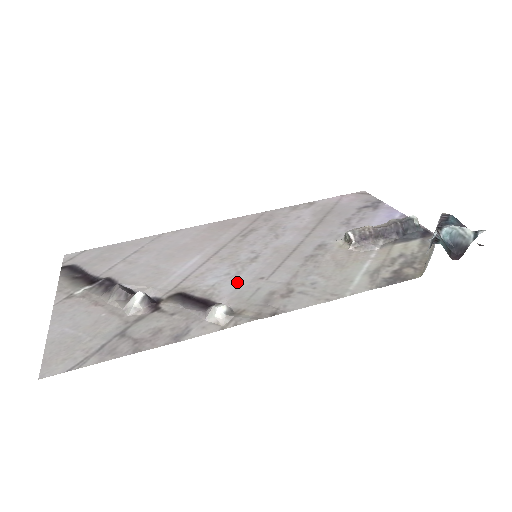
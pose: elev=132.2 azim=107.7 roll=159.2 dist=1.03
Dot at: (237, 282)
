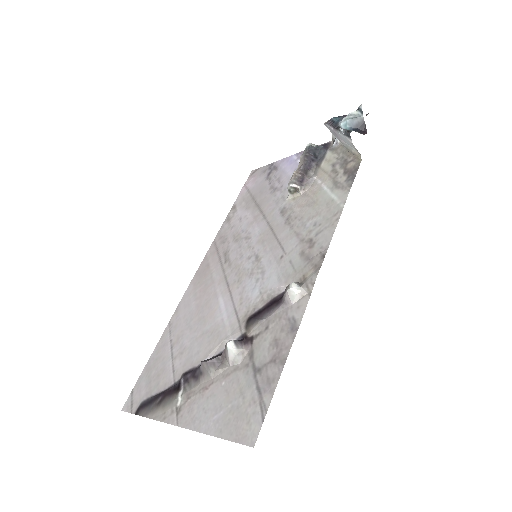
Dot at: (271, 275)
